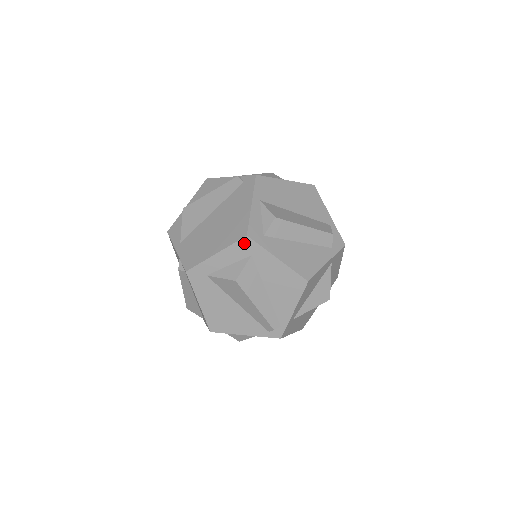
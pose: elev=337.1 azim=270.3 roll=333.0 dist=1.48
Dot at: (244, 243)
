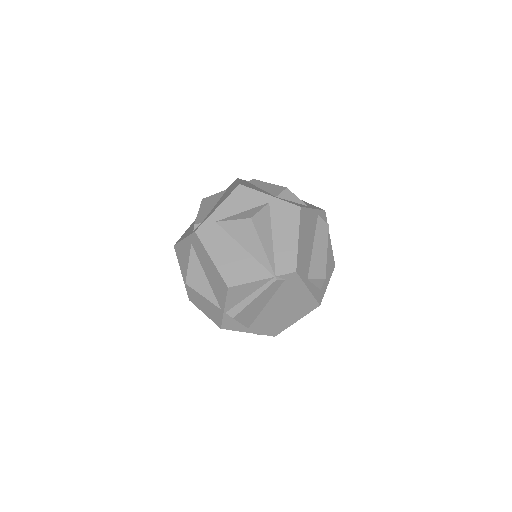
Dot at: occluded
